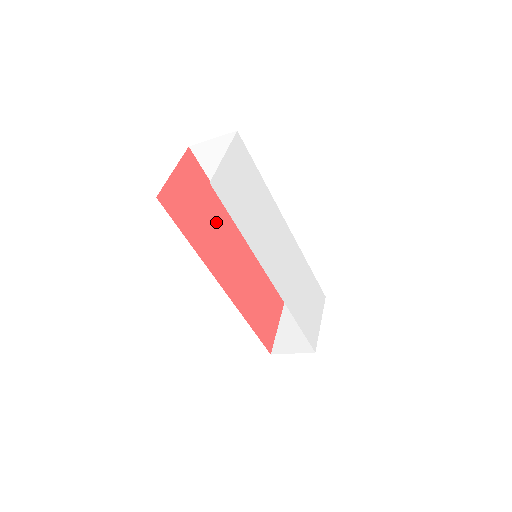
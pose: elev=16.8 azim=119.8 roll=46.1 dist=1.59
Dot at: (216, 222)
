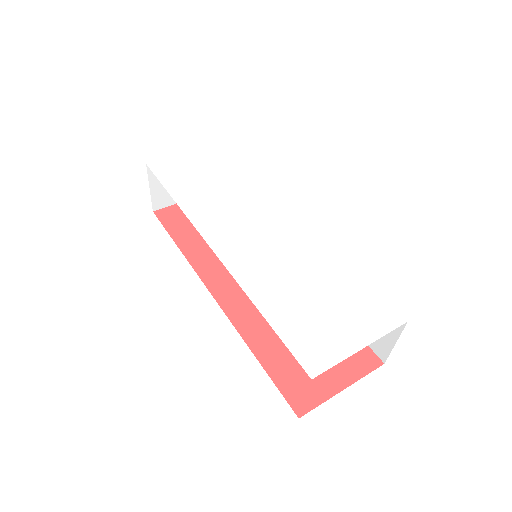
Dot at: occluded
